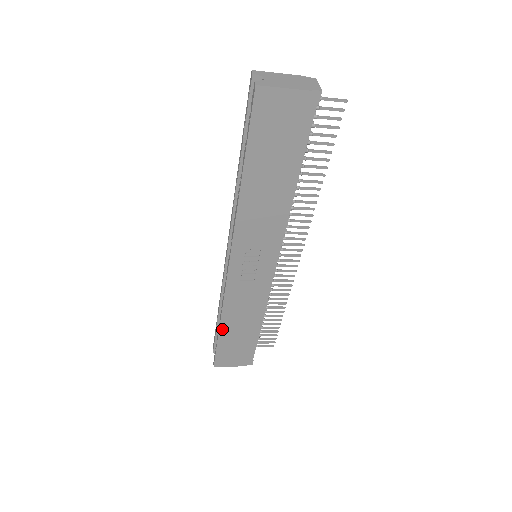
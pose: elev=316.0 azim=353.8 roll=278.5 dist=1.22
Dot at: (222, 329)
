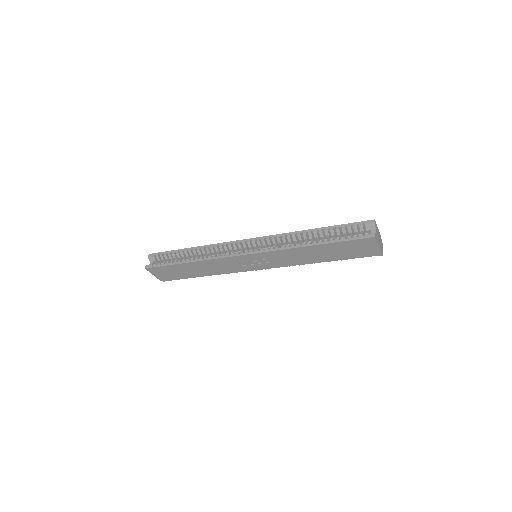
Dot at: (187, 264)
